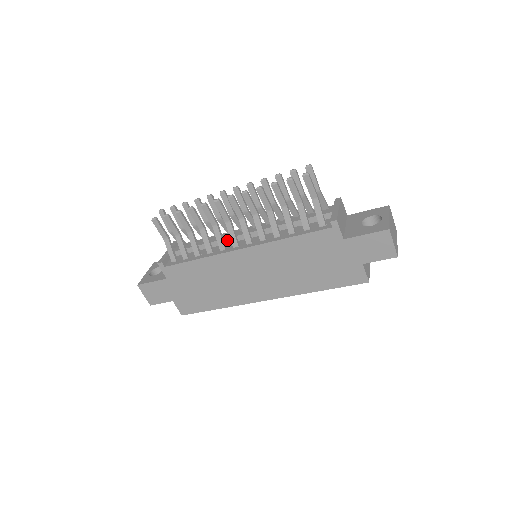
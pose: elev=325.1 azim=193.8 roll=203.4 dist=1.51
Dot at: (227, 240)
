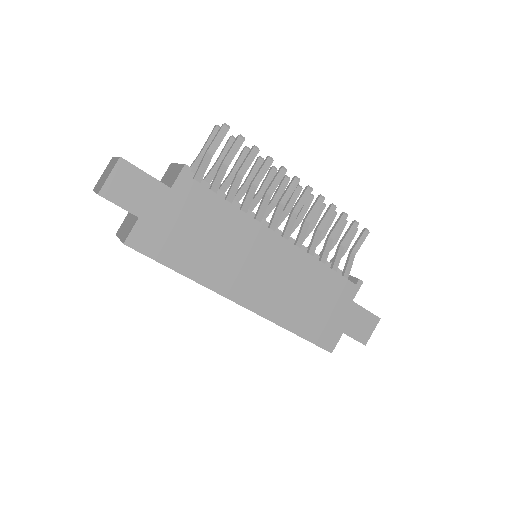
Dot at: occluded
